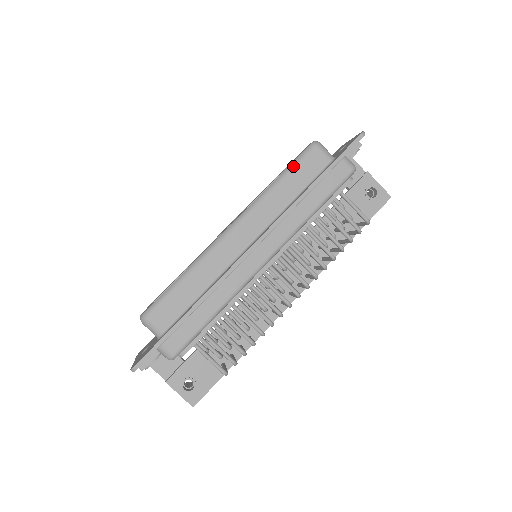
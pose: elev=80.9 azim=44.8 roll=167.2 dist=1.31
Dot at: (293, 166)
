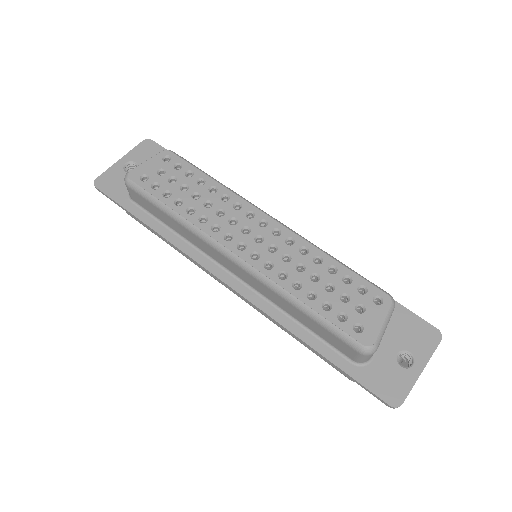
Dot at: (324, 325)
